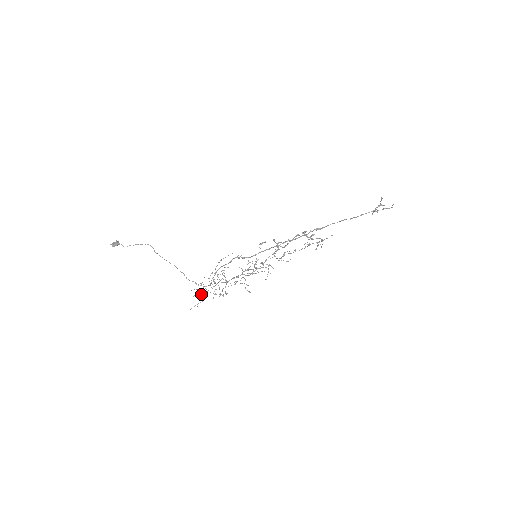
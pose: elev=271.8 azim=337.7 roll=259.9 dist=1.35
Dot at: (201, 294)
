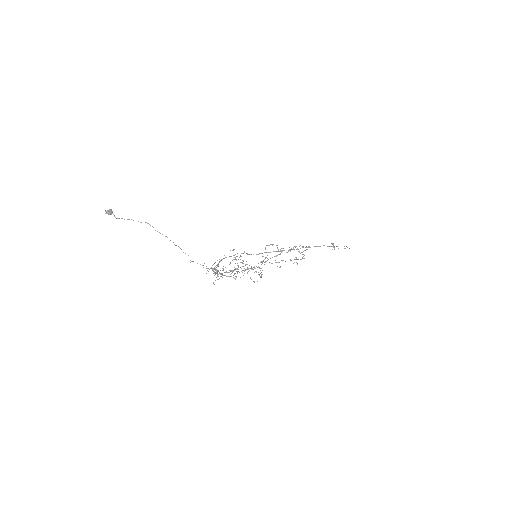
Dot at: (219, 272)
